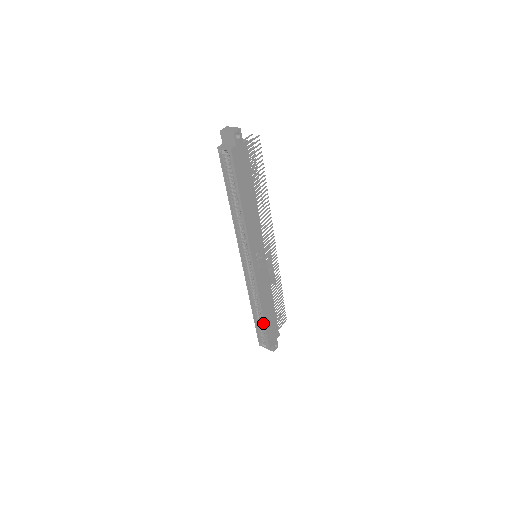
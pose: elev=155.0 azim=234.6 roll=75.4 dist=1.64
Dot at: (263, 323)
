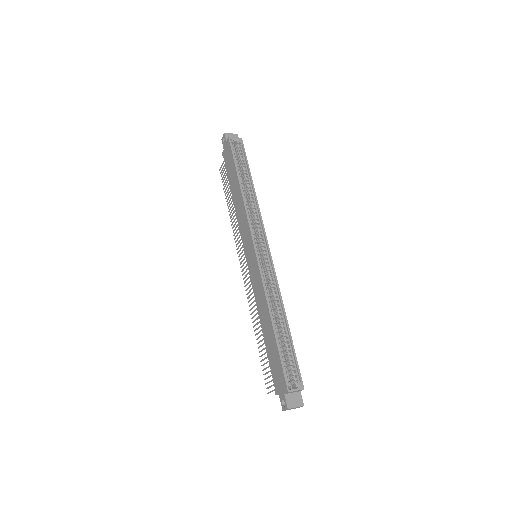
Dot at: (289, 336)
